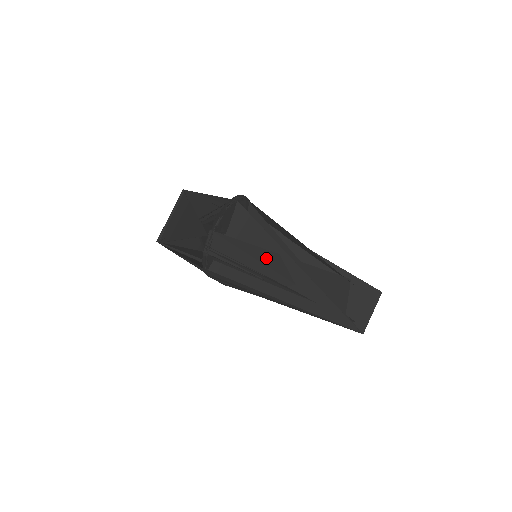
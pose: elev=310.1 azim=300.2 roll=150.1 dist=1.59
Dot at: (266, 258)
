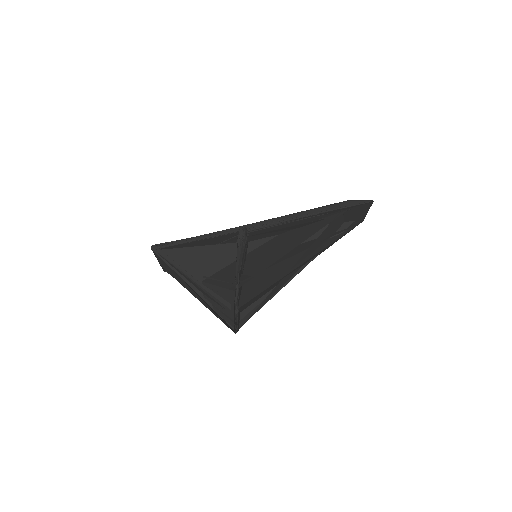
Dot at: (276, 290)
